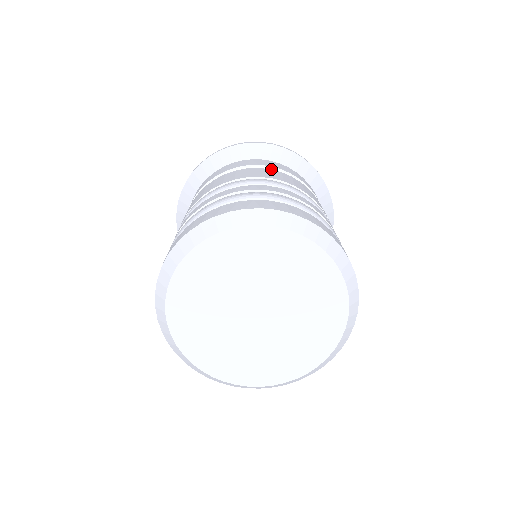
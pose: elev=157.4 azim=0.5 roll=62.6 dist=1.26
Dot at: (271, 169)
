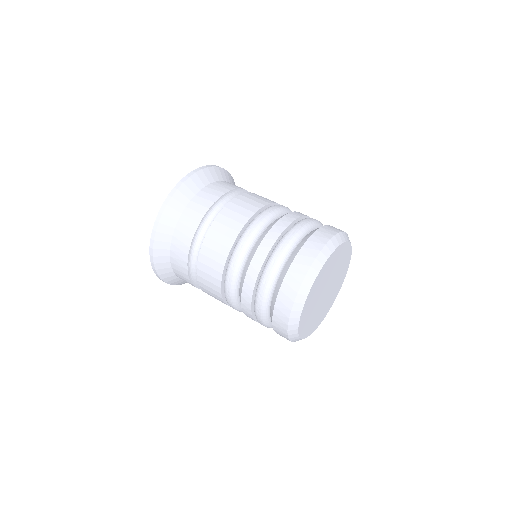
Dot at: (205, 235)
